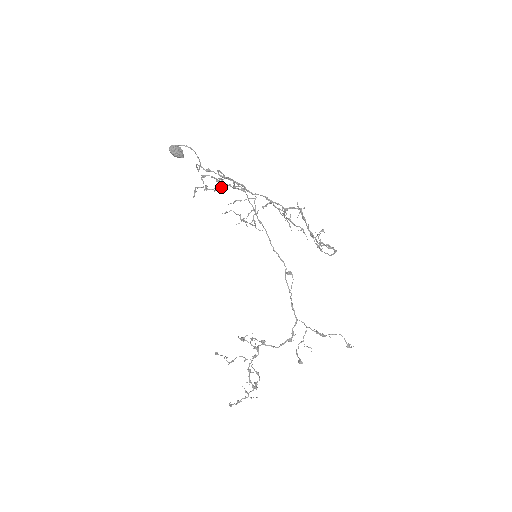
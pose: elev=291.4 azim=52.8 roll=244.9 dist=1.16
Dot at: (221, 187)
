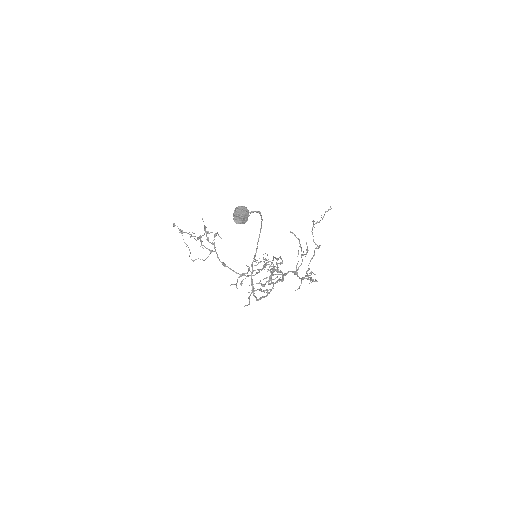
Dot at: (264, 262)
